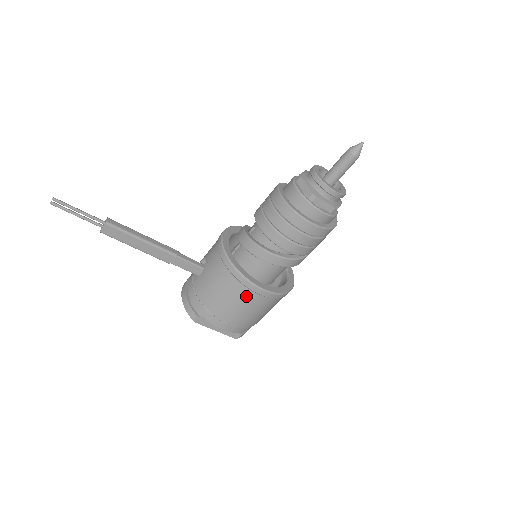
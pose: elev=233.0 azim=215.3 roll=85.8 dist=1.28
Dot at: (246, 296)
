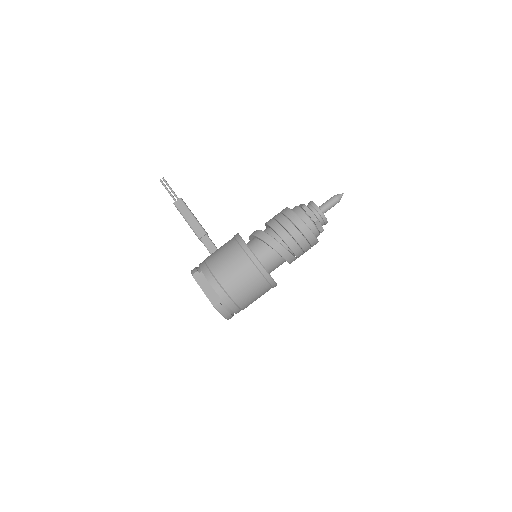
Dot at: (238, 254)
